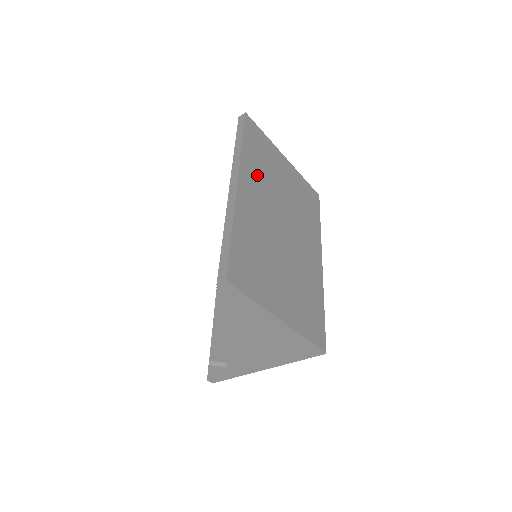
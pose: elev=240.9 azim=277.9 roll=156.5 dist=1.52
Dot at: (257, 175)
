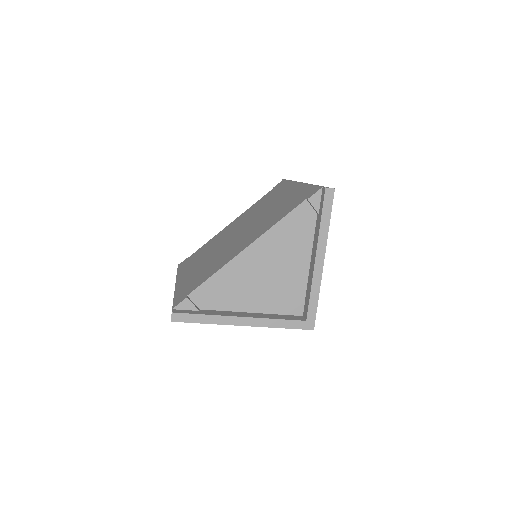
Dot at: occluded
